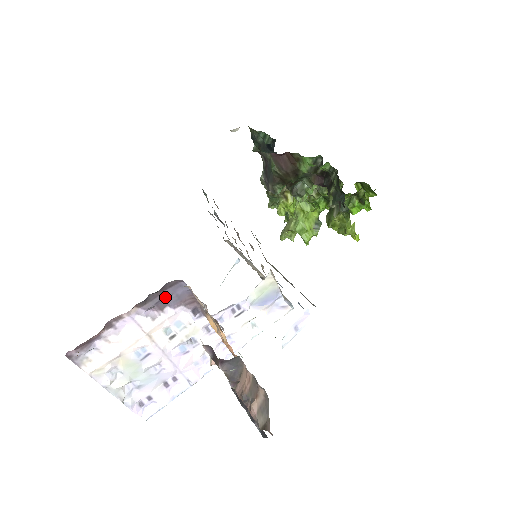
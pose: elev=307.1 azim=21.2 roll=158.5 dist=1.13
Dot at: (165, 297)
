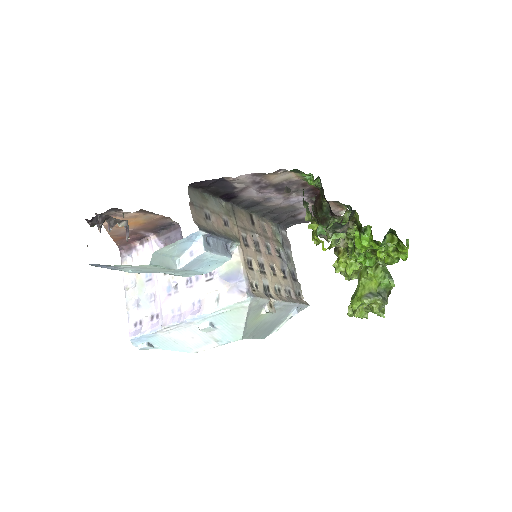
Dot at: (171, 237)
